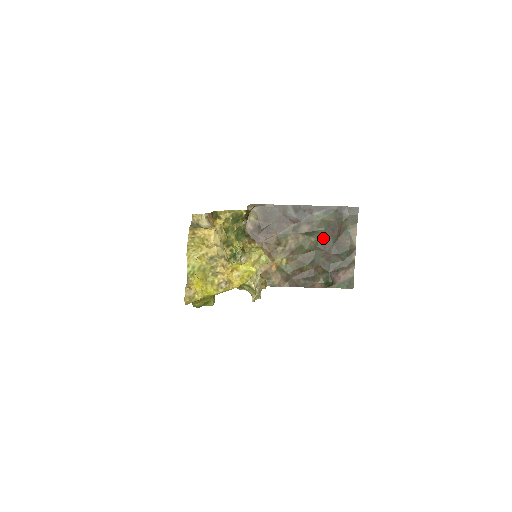
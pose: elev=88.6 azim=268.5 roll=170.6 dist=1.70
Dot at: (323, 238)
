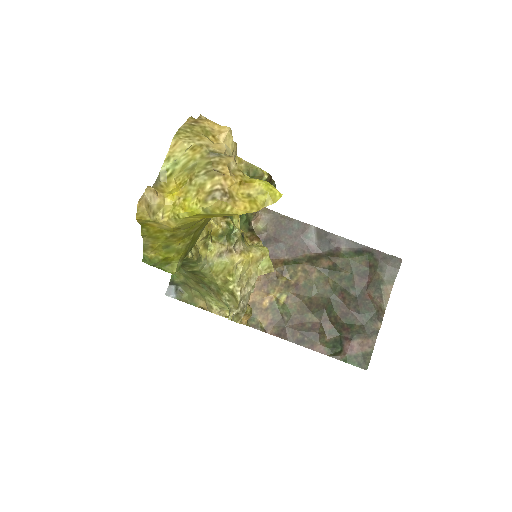
Dot at: (345, 285)
